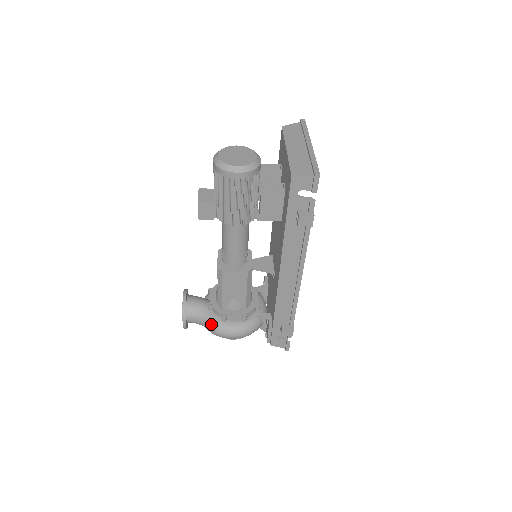
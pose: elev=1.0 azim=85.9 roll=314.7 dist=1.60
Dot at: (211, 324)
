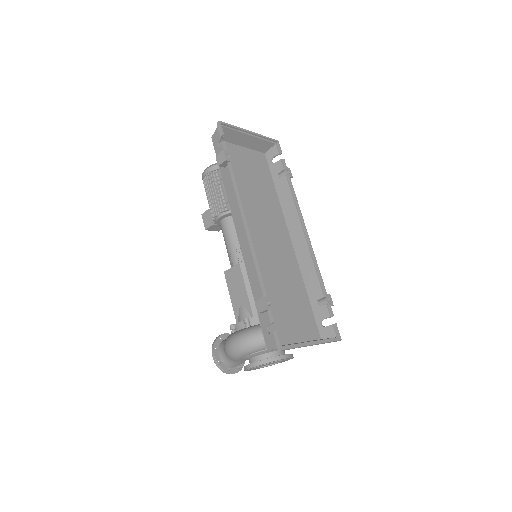
Dot at: occluded
